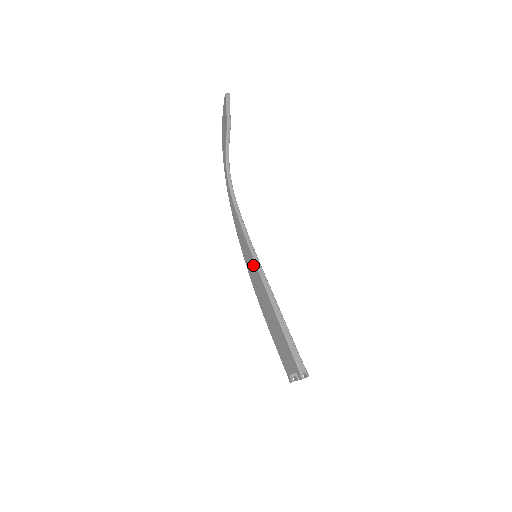
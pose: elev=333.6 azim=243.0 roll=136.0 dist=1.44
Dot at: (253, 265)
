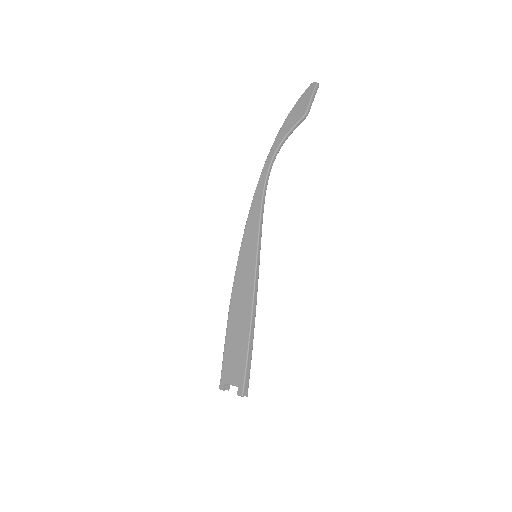
Dot at: (251, 264)
